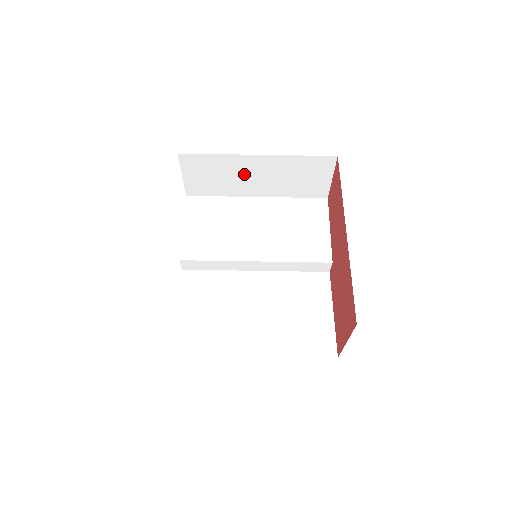
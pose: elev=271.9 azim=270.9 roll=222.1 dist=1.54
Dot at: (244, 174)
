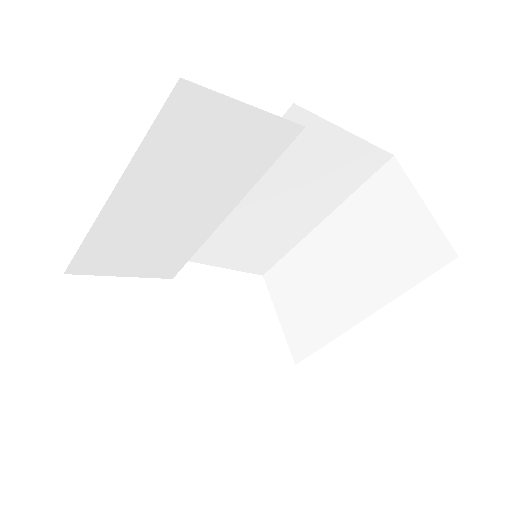
Dot at: occluded
